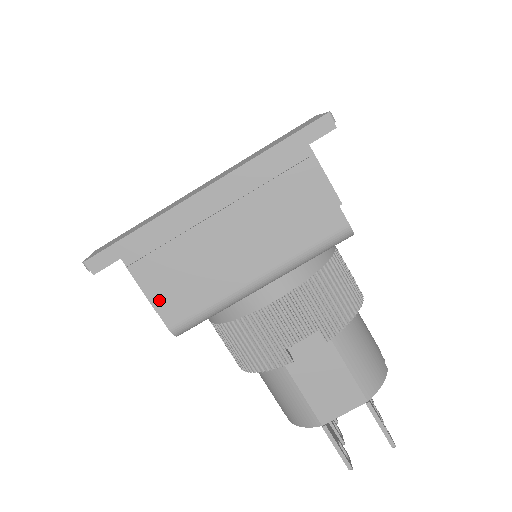
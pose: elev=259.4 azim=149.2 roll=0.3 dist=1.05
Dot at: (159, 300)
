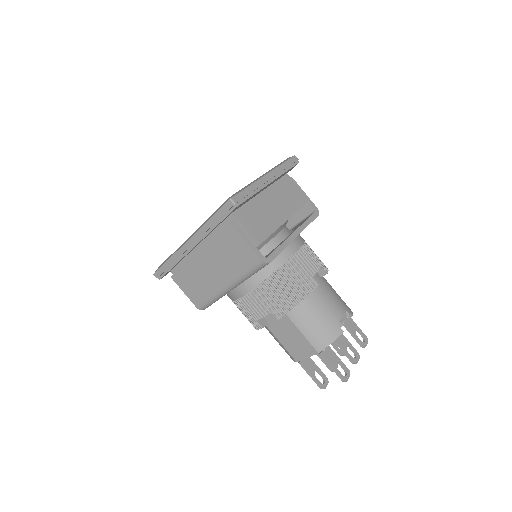
Dot at: (188, 293)
